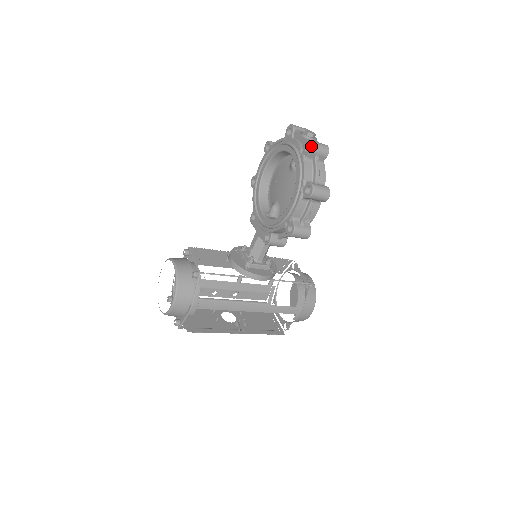
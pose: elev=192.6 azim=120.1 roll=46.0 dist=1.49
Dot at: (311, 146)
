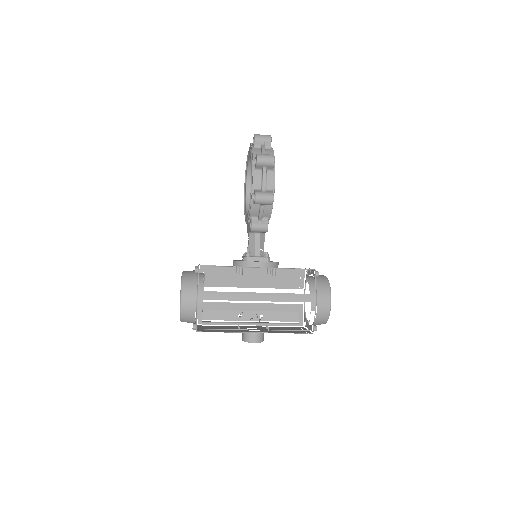
Dot at: (254, 136)
